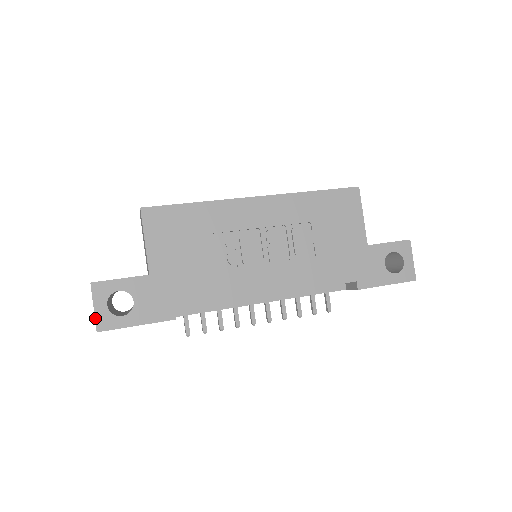
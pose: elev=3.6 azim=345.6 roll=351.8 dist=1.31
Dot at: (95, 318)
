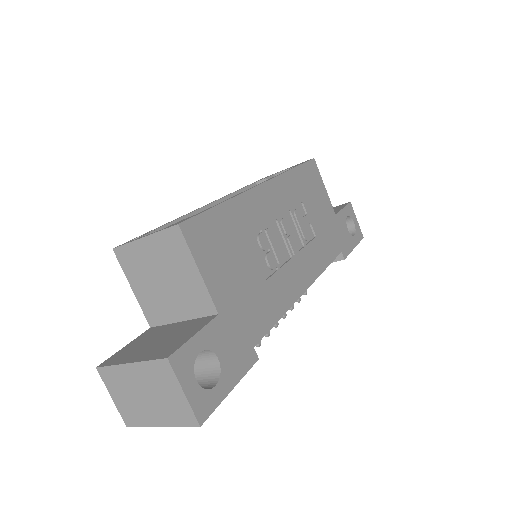
Dot at: (191, 407)
